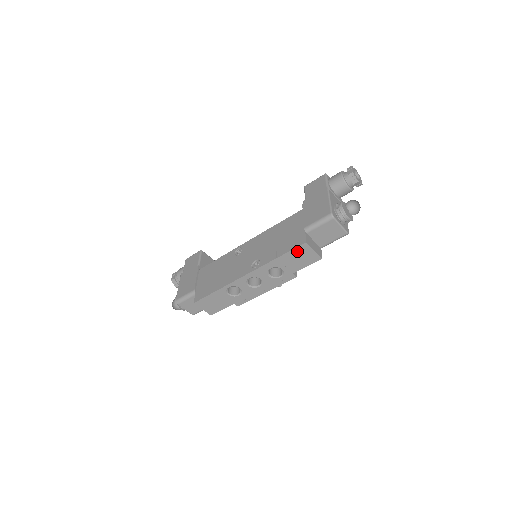
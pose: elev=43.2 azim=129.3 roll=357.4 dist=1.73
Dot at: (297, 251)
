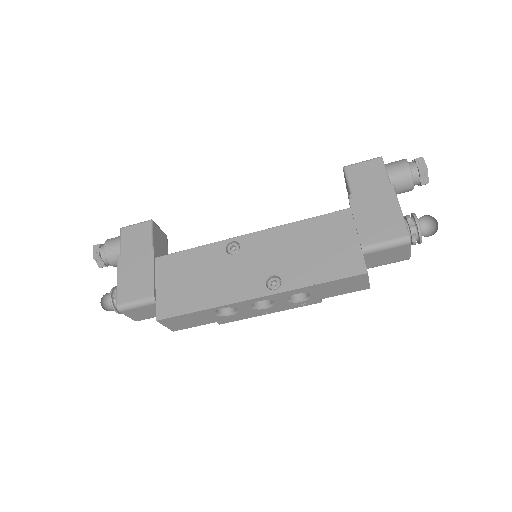
Dot at: (347, 280)
